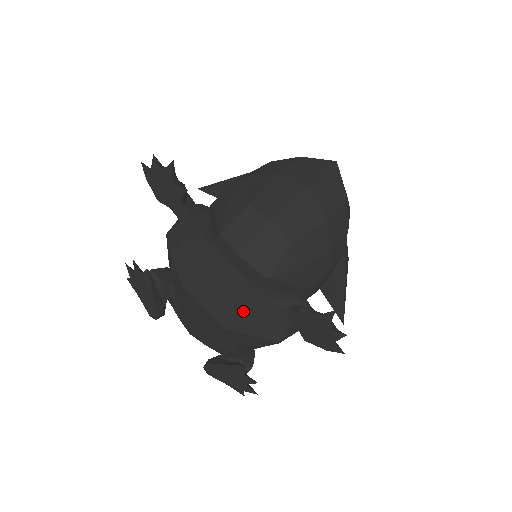
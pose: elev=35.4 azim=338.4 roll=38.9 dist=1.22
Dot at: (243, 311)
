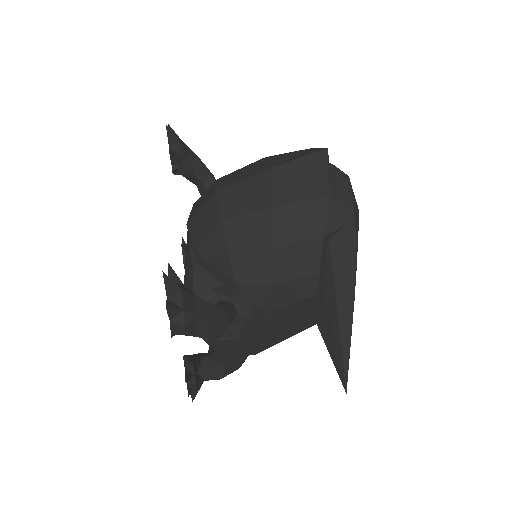
Dot at: (190, 290)
